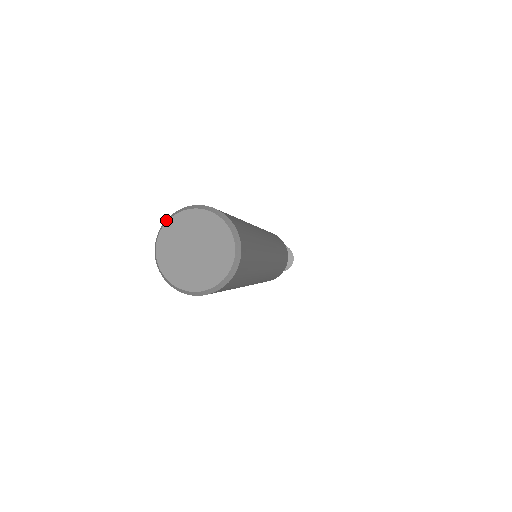
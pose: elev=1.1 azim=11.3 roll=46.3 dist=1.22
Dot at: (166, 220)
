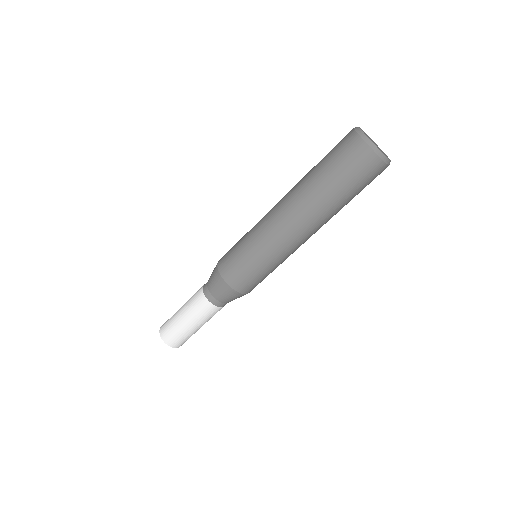
Dot at: (356, 127)
